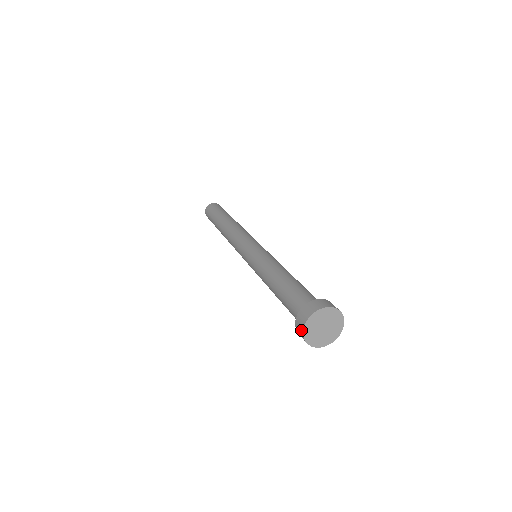
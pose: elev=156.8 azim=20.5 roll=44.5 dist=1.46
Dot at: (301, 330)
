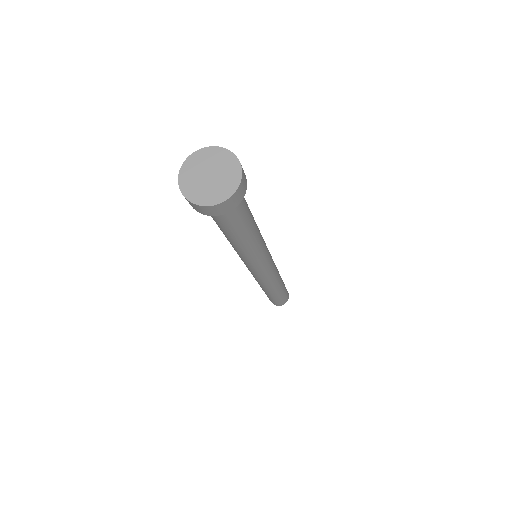
Dot at: occluded
